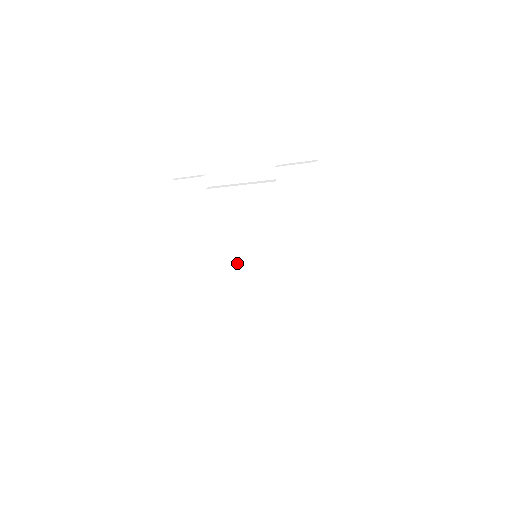
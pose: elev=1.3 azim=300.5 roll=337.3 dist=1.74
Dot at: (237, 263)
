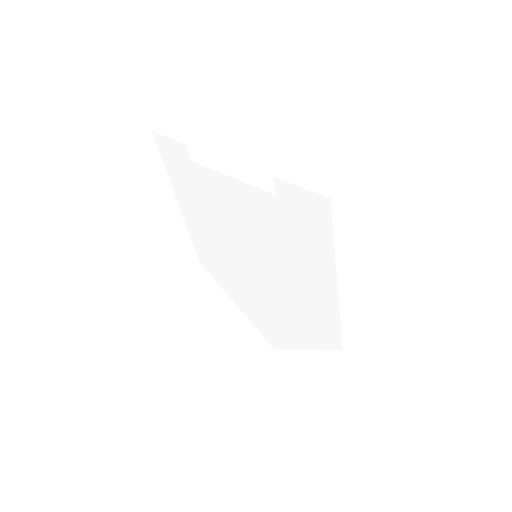
Dot at: (234, 255)
